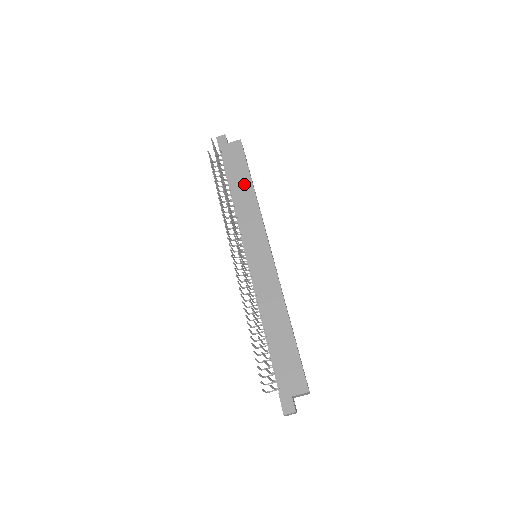
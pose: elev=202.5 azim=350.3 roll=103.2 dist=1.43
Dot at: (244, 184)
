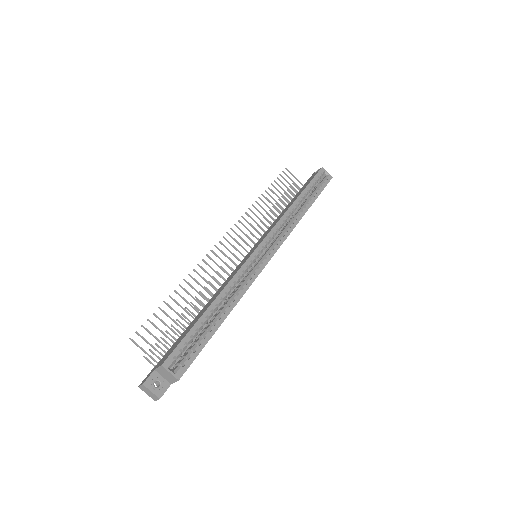
Dot at: (294, 199)
